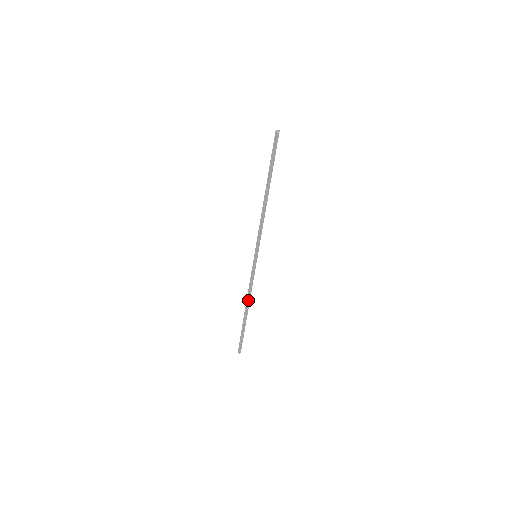
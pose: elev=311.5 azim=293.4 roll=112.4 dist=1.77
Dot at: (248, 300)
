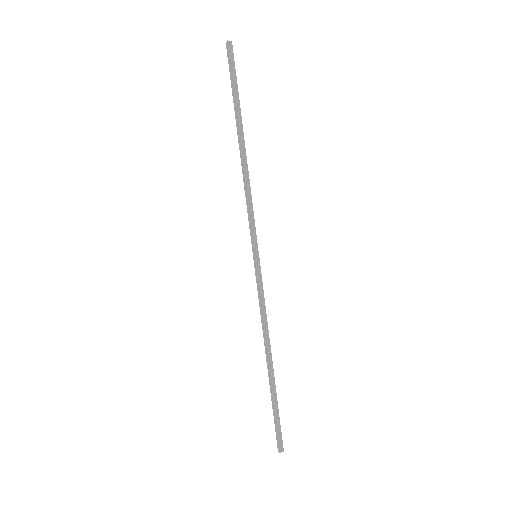
Dot at: (268, 340)
